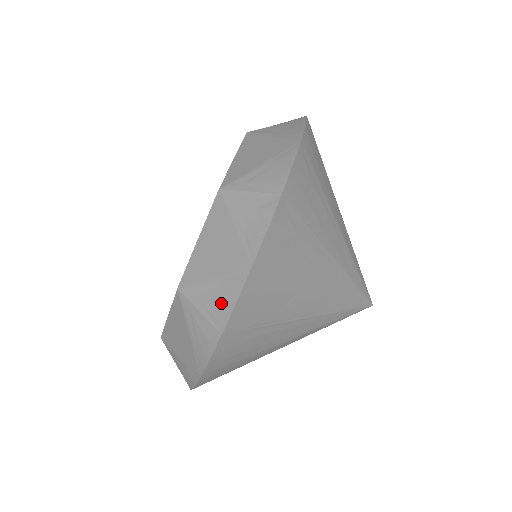
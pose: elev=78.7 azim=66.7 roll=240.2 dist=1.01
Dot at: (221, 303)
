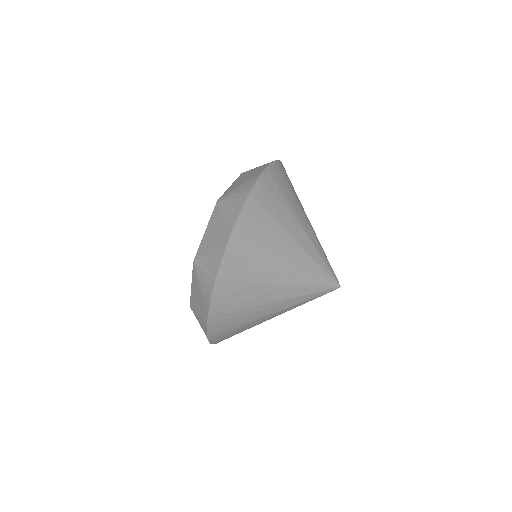
Dot at: (214, 262)
